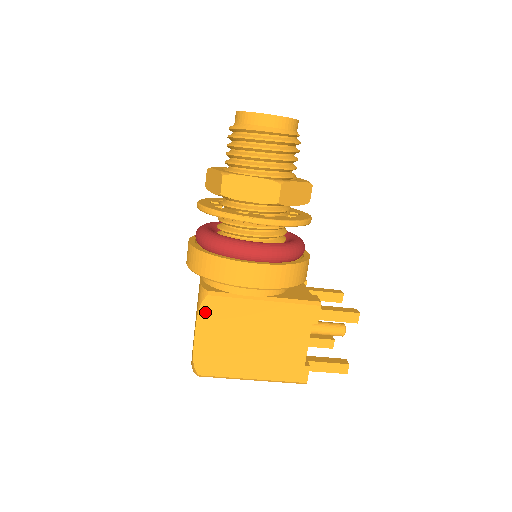
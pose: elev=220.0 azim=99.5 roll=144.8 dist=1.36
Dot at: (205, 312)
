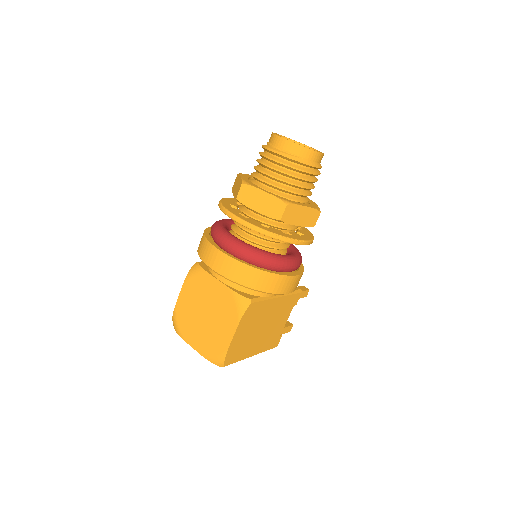
Dot at: (245, 317)
